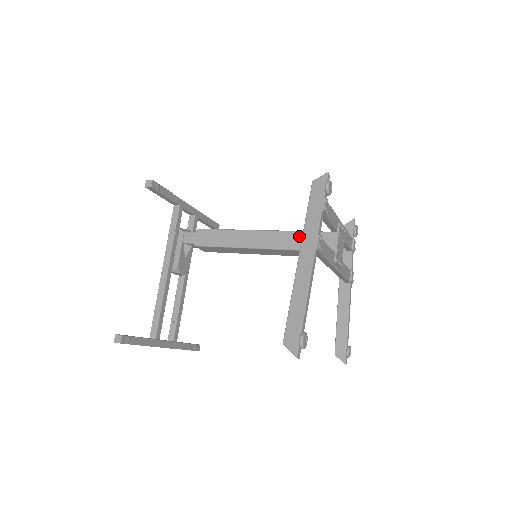
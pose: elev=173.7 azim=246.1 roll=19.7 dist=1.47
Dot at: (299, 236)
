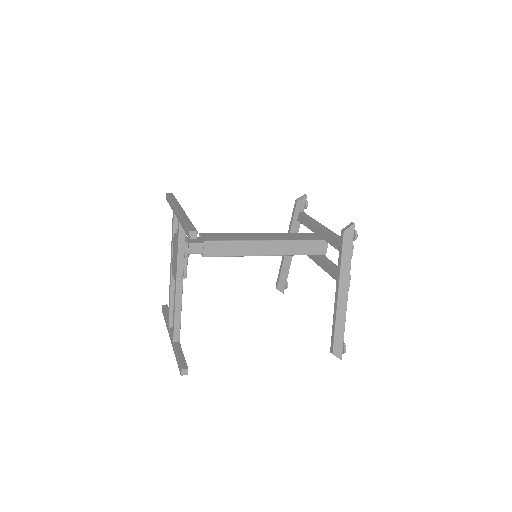
Dot at: (300, 245)
